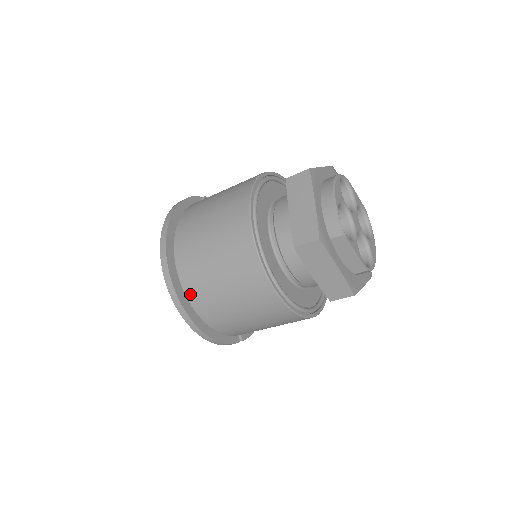
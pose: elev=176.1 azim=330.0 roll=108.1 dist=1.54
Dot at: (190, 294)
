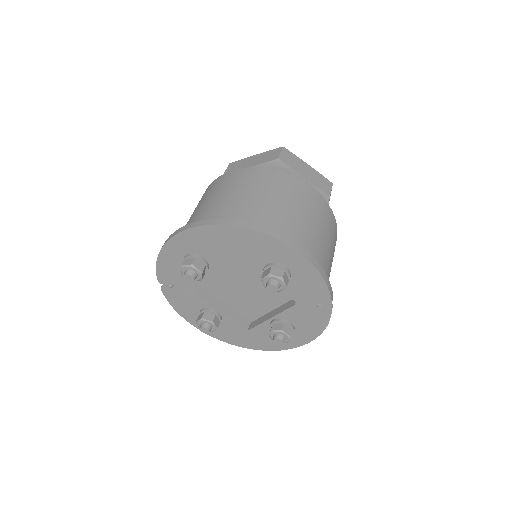
Dot at: occluded
